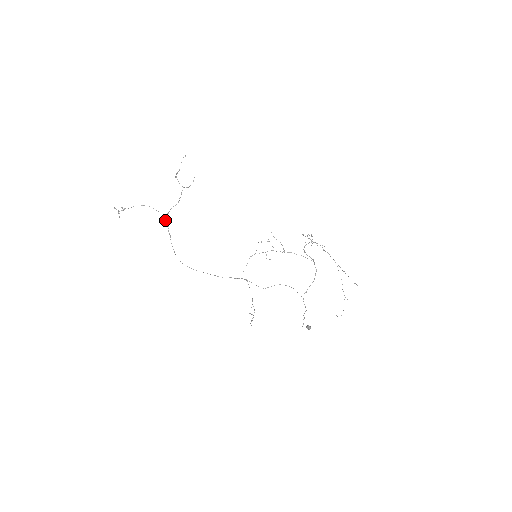
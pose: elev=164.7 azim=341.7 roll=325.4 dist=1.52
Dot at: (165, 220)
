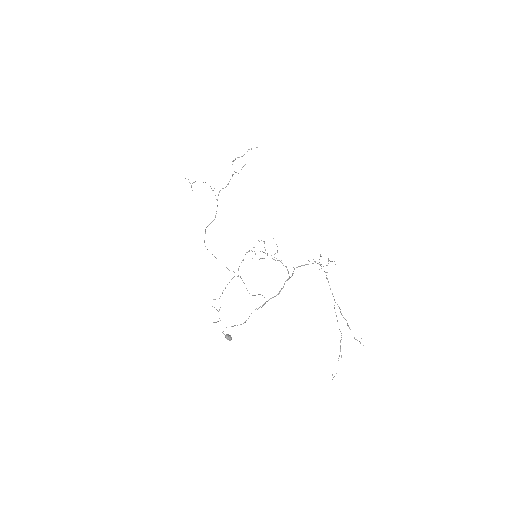
Dot at: occluded
